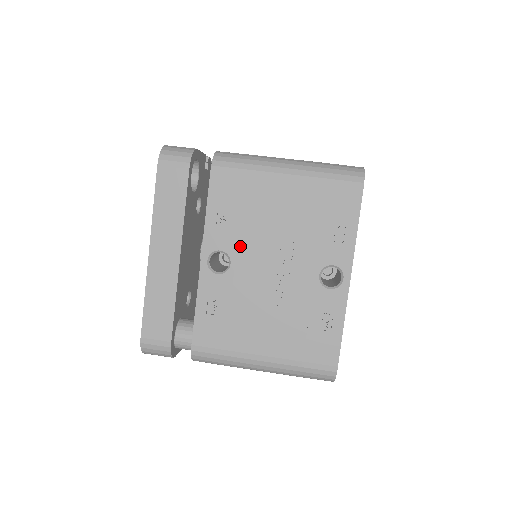
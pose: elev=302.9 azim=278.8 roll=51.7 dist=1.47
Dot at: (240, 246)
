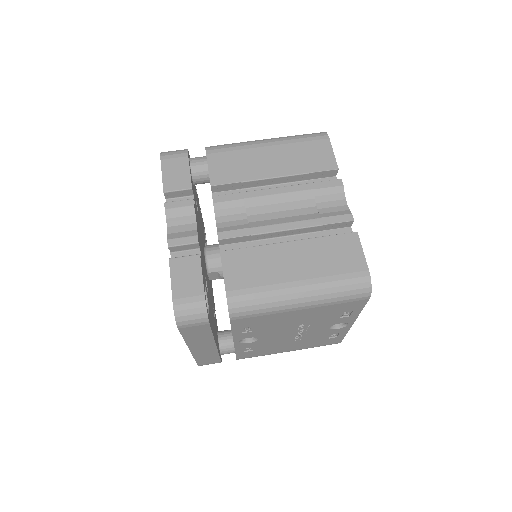
Dot at: (265, 334)
